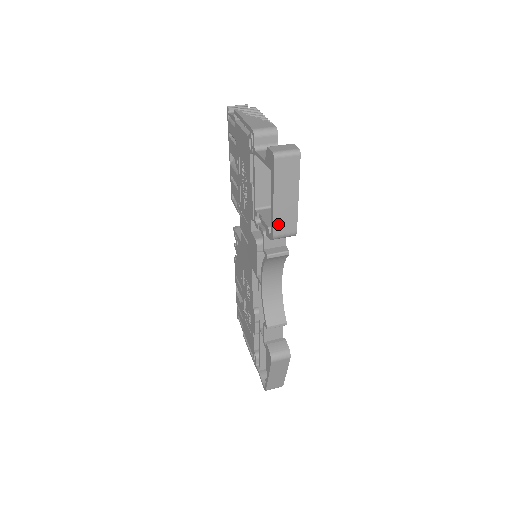
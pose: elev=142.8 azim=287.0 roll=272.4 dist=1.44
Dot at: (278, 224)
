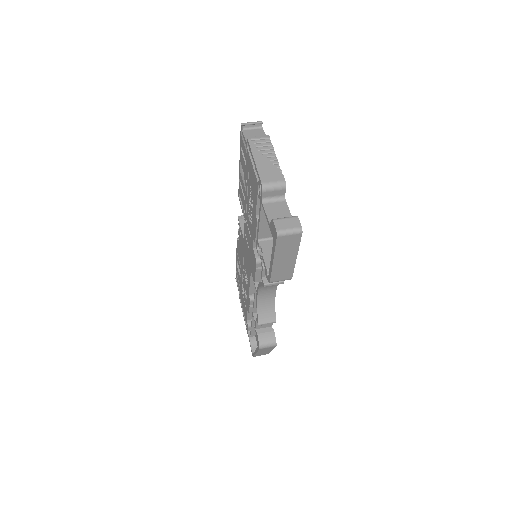
Dot at: (275, 275)
